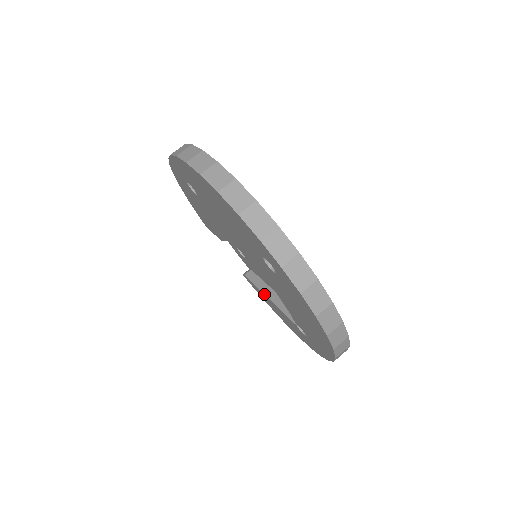
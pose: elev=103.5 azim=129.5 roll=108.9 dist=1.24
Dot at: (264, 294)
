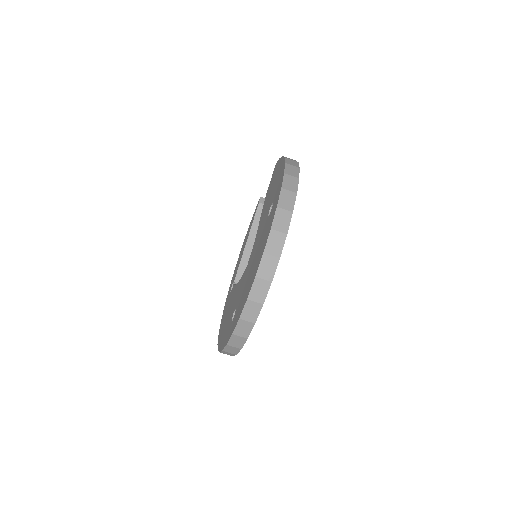
Dot at: (248, 236)
